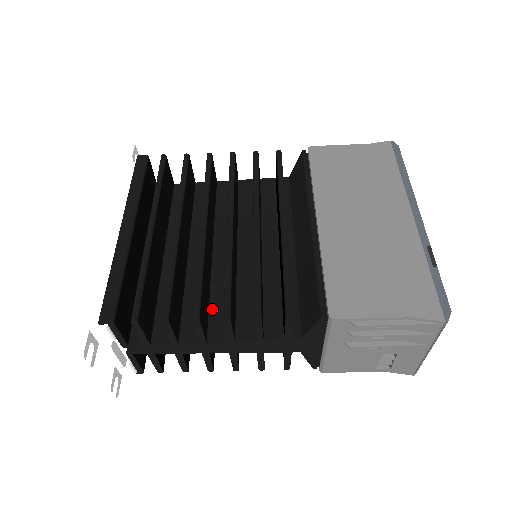
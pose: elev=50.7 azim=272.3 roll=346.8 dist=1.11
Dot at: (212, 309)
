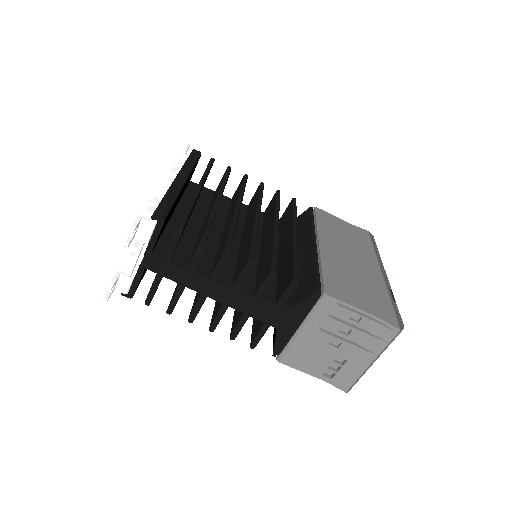
Dot at: occluded
